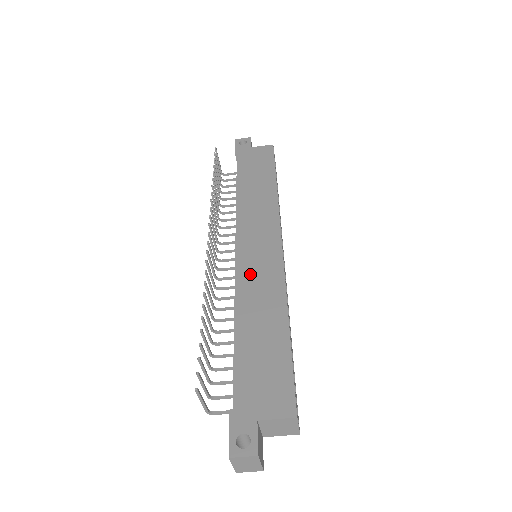
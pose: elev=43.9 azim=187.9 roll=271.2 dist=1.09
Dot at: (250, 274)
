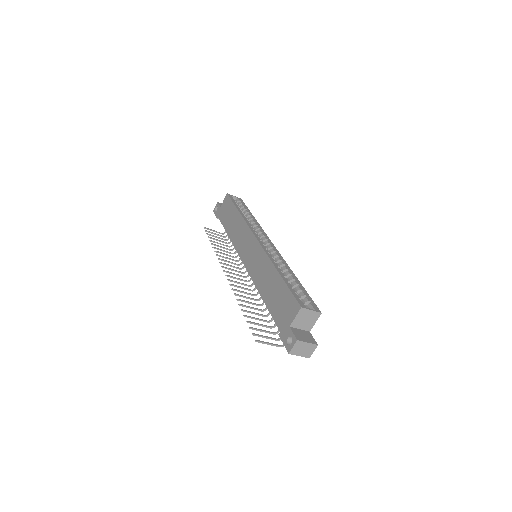
Dot at: (253, 268)
